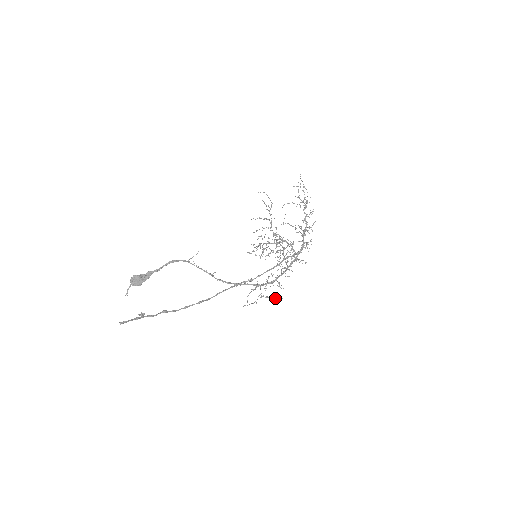
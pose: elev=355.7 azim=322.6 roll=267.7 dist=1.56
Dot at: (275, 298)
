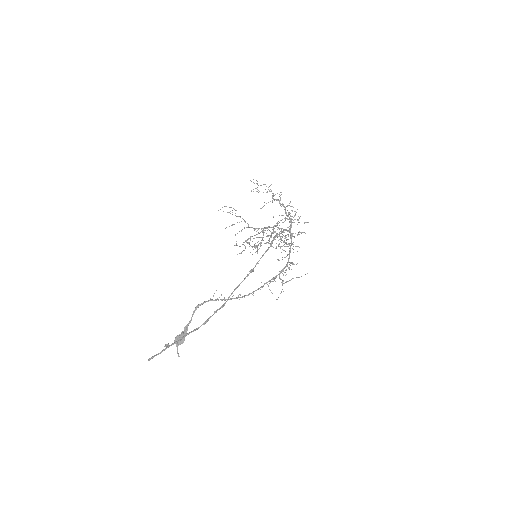
Dot at: (299, 277)
